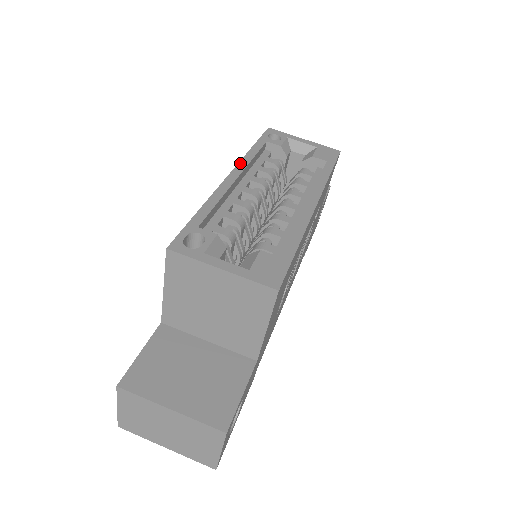
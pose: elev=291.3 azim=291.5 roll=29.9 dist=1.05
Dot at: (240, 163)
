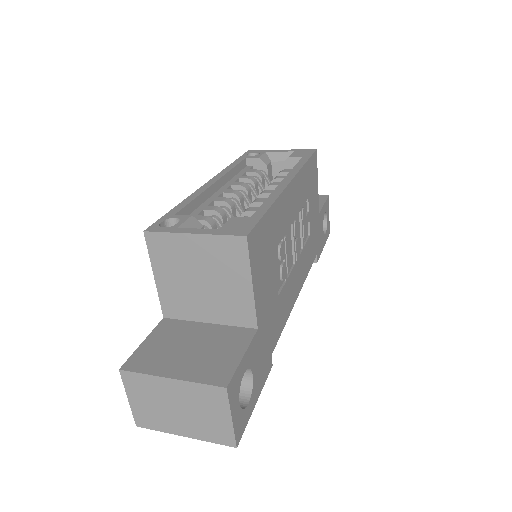
Dot at: (219, 174)
